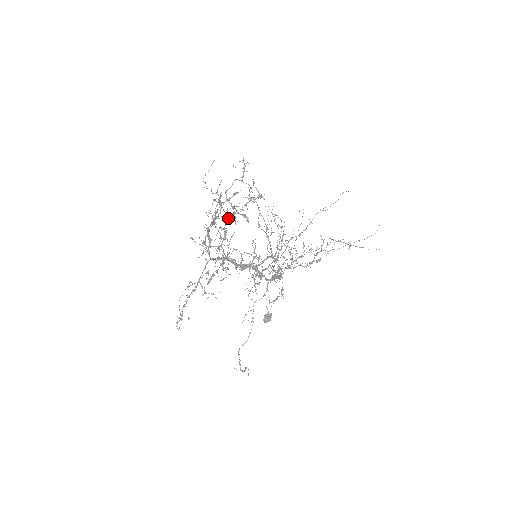
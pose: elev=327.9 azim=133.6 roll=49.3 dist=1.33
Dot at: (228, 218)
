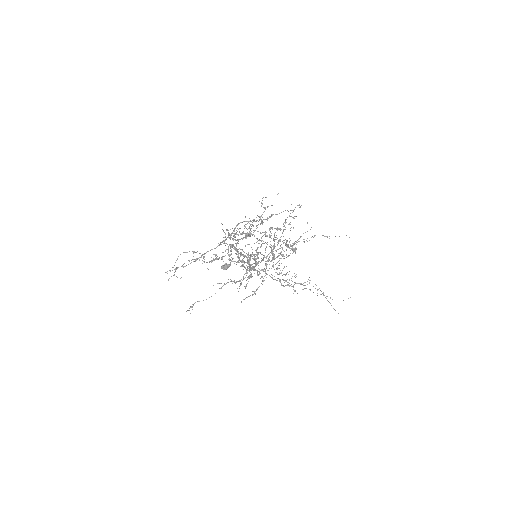
Dot at: occluded
